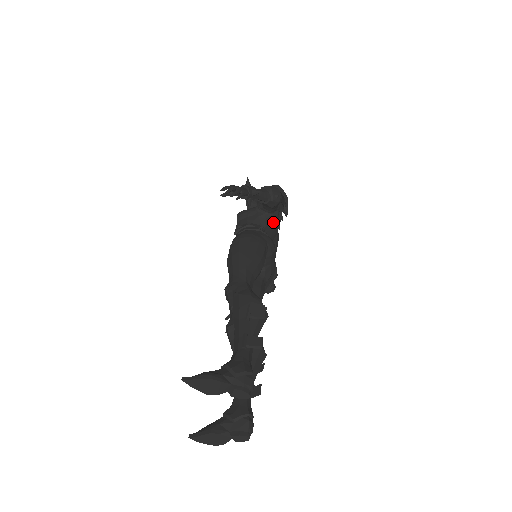
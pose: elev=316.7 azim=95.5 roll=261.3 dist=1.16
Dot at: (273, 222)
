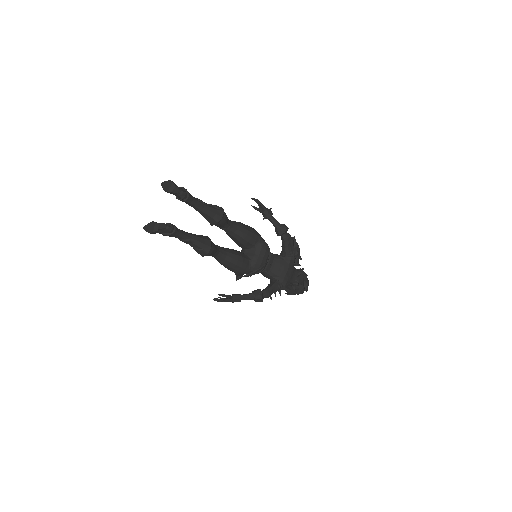
Dot at: (284, 262)
